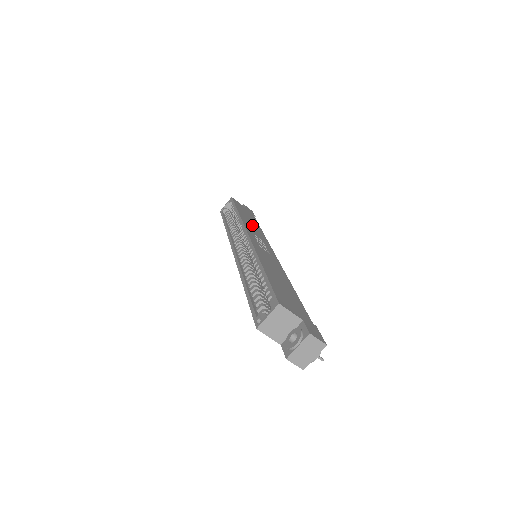
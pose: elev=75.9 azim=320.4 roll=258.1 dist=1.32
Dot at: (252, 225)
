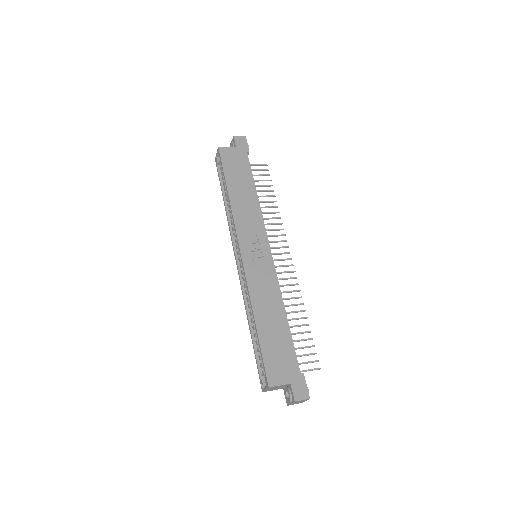
Dot at: (245, 205)
